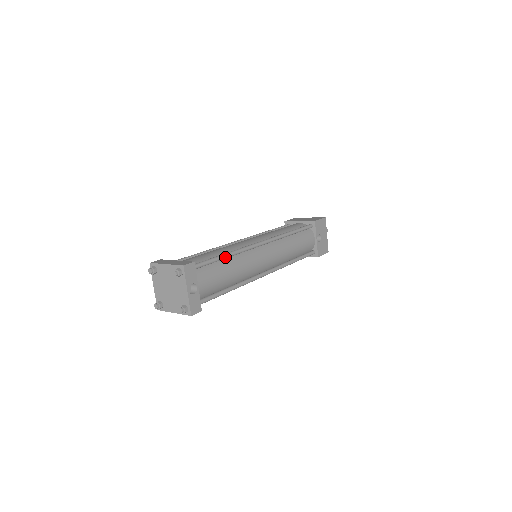
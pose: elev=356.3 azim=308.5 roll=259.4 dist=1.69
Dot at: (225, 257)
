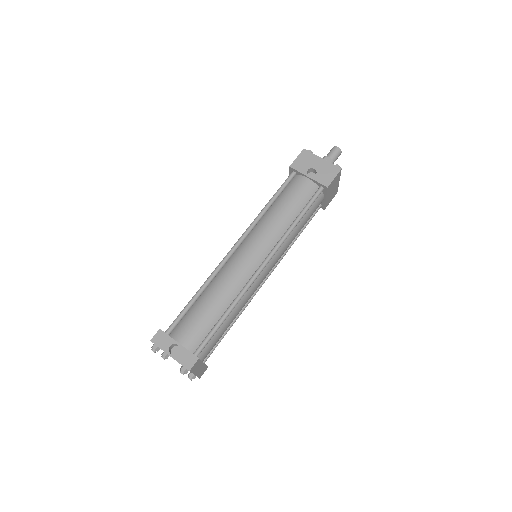
Dot at: (197, 296)
